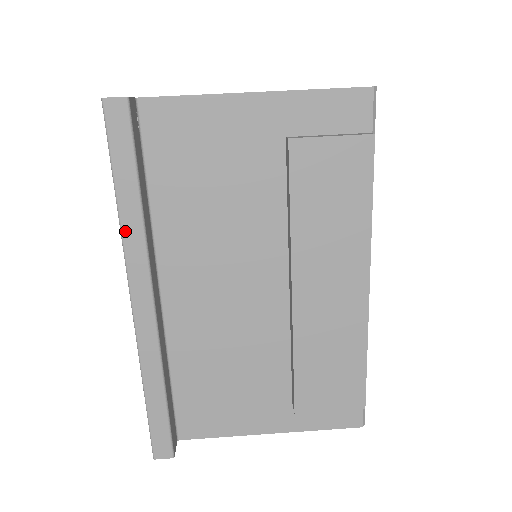
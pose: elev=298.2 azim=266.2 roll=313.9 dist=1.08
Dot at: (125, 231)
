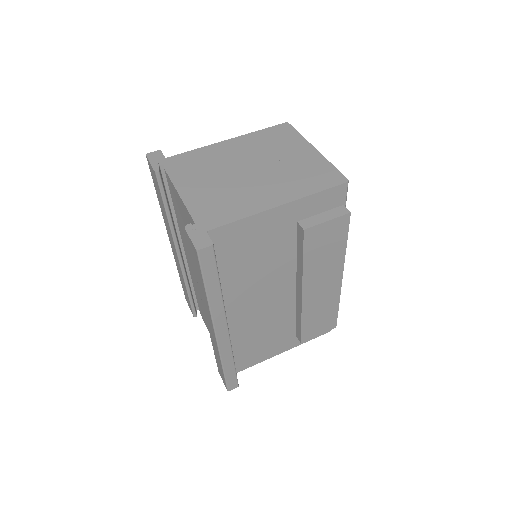
Dot at: (212, 306)
